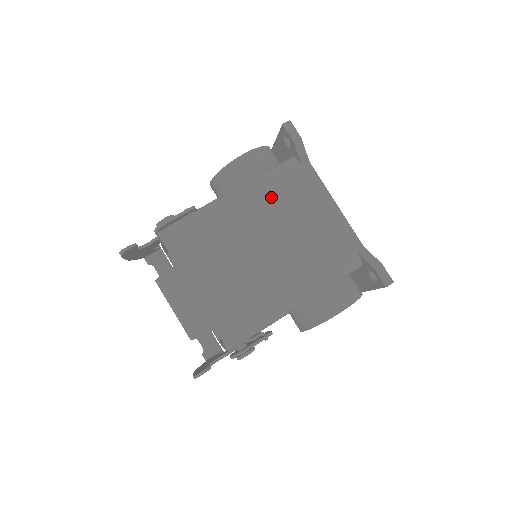
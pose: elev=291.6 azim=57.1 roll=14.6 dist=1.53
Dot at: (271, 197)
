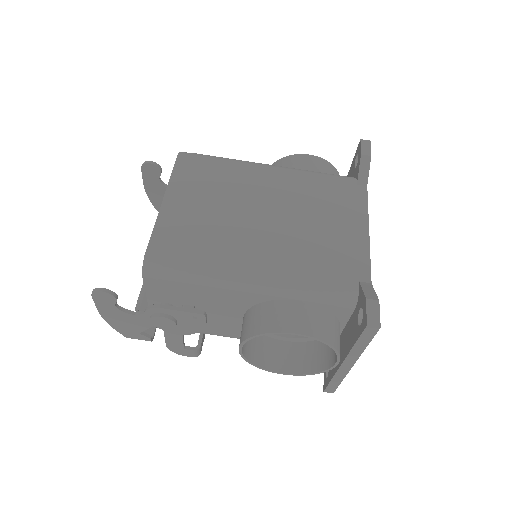
Dot at: (305, 186)
